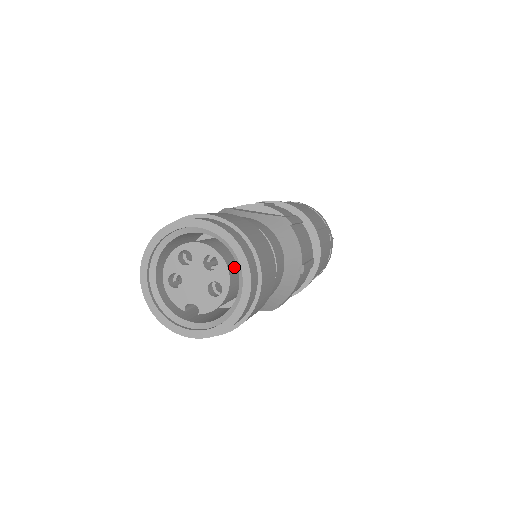
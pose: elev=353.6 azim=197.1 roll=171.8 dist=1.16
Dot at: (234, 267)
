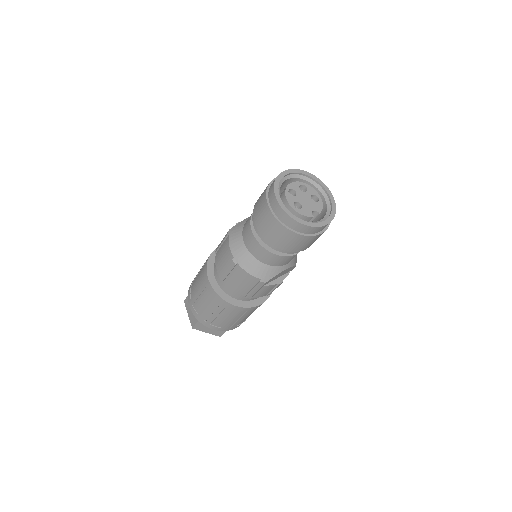
Dot at: occluded
